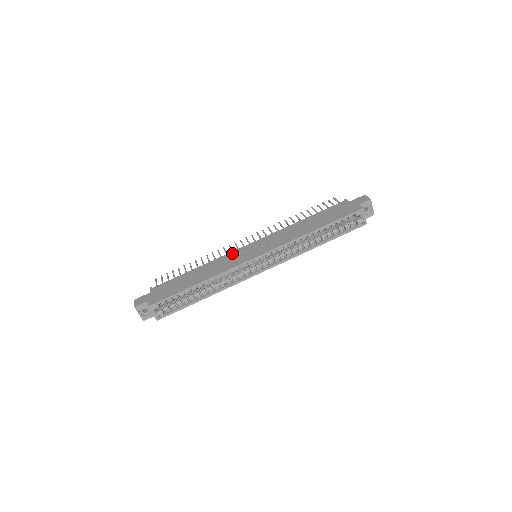
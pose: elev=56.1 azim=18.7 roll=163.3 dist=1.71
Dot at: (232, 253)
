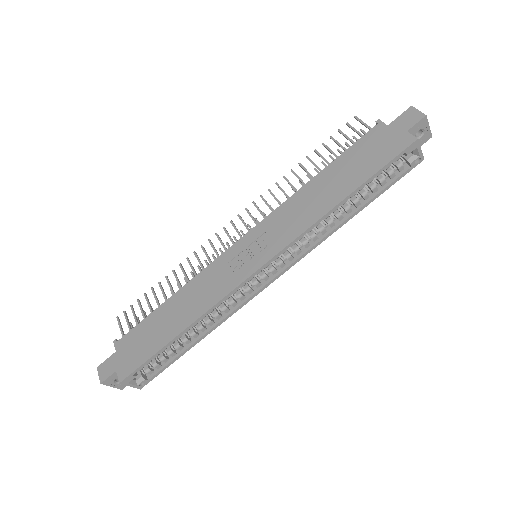
Dot at: (218, 262)
